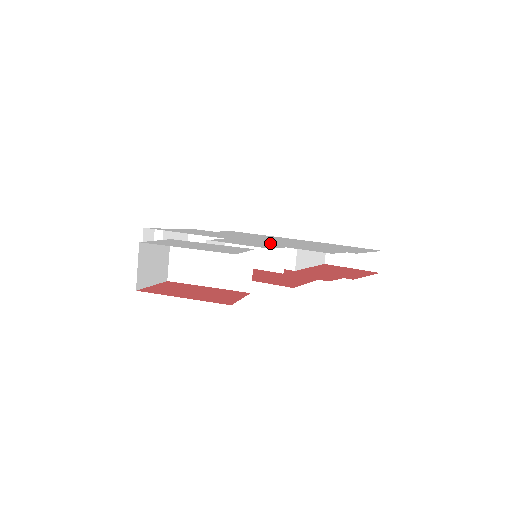
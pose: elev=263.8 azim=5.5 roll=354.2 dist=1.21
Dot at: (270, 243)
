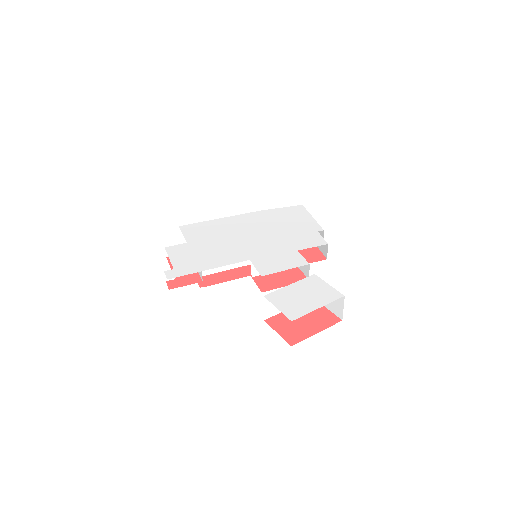
Dot at: (274, 248)
